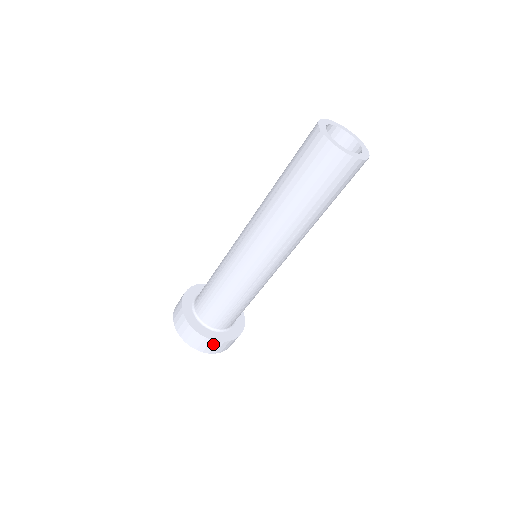
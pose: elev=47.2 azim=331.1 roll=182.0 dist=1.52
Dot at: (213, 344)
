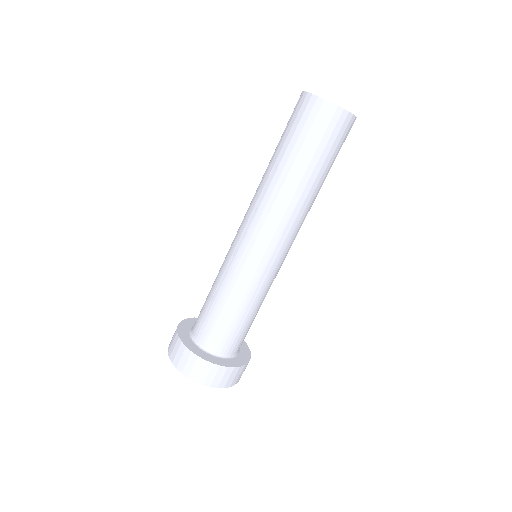
Dot at: (187, 355)
